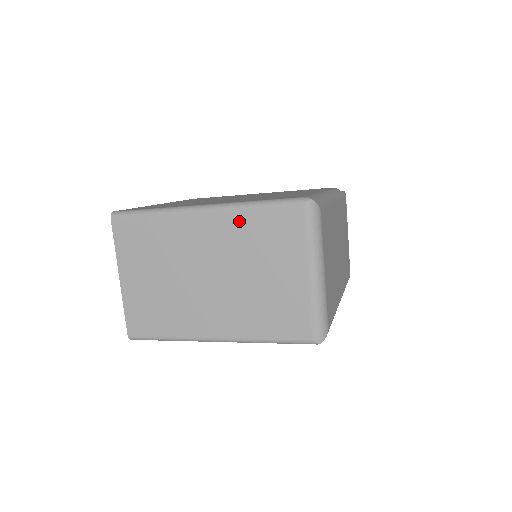
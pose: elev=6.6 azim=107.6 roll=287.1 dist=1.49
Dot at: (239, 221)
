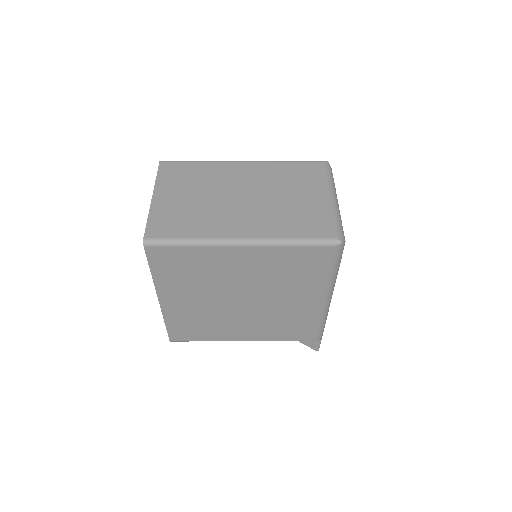
Dot at: (273, 168)
